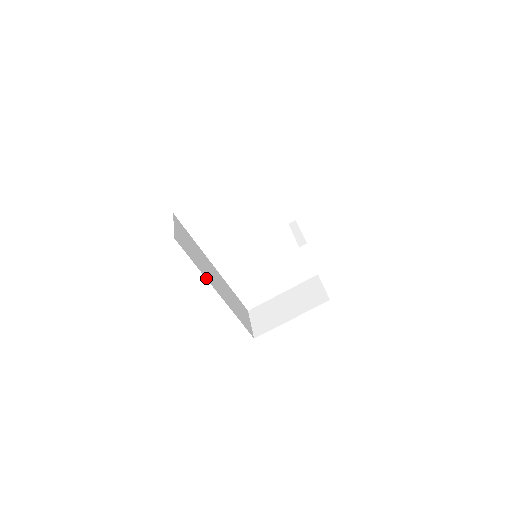
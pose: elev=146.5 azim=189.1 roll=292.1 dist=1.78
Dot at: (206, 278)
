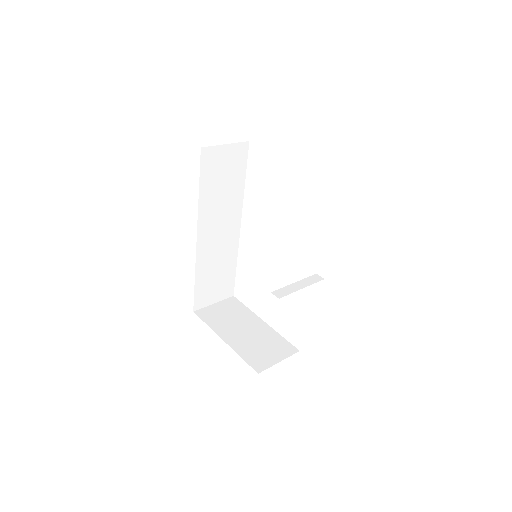
Dot at: (199, 214)
